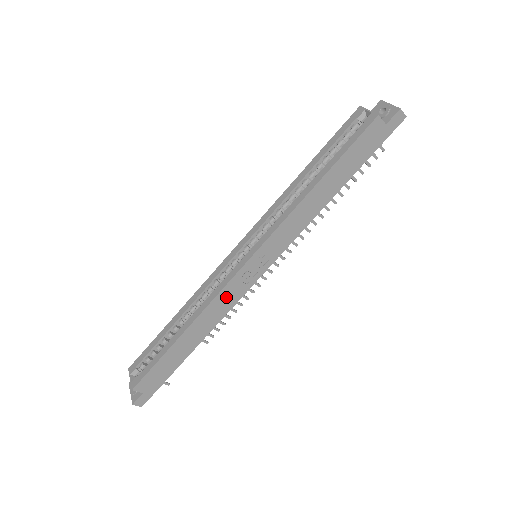
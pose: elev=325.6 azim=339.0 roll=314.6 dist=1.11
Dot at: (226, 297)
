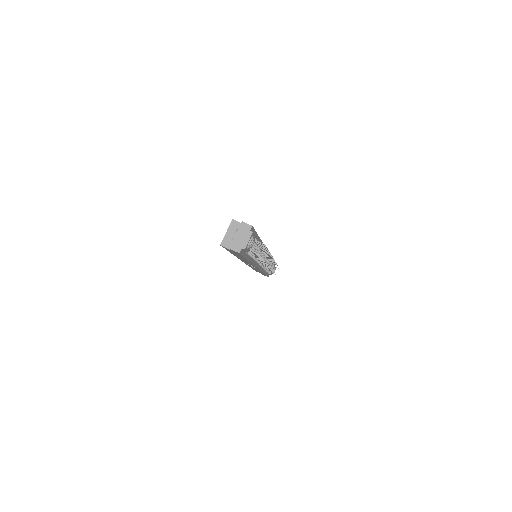
Dot at: occluded
